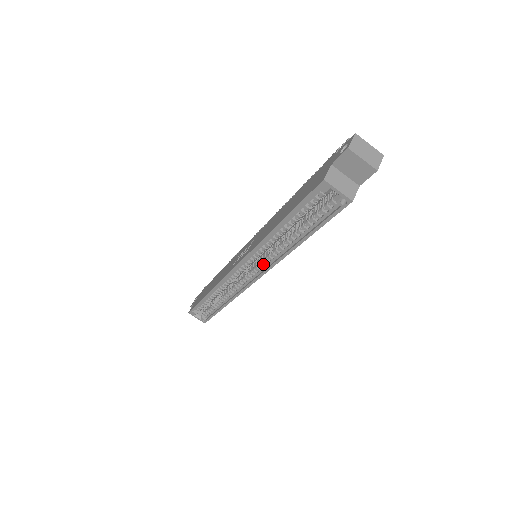
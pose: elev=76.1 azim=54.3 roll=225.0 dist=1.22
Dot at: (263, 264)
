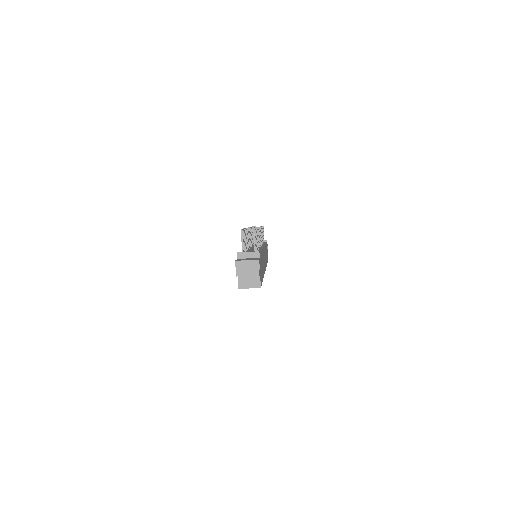
Dot at: occluded
